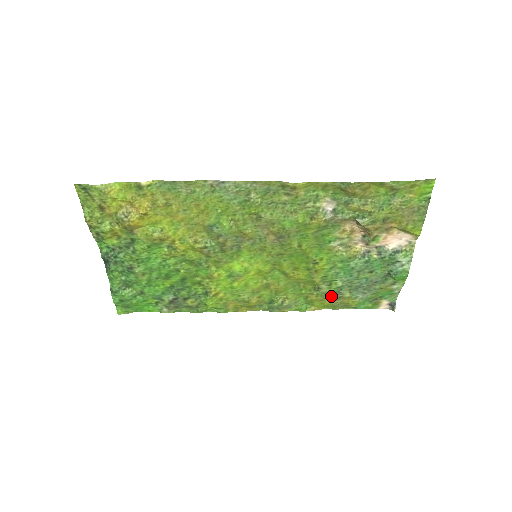
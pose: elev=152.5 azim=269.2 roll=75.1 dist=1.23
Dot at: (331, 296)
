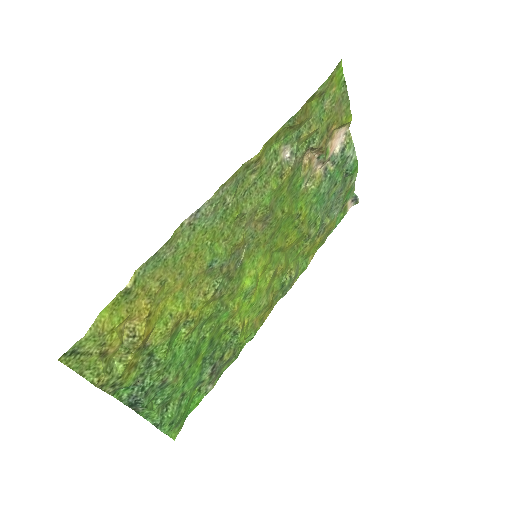
Dot at: (318, 234)
